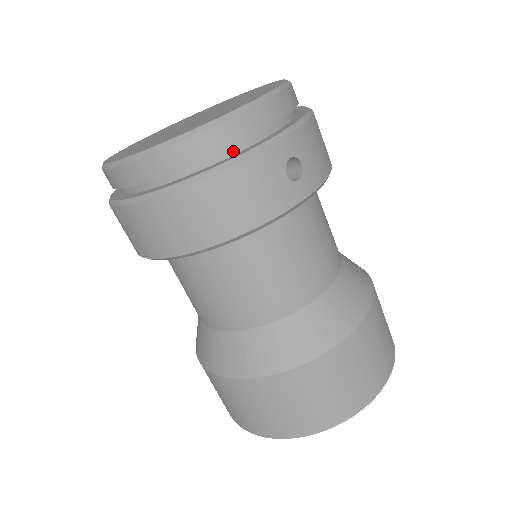
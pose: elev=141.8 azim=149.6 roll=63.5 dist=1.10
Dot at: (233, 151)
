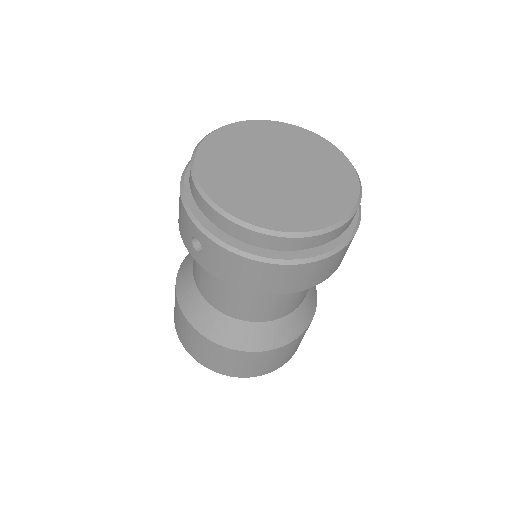
Dot at: occluded
